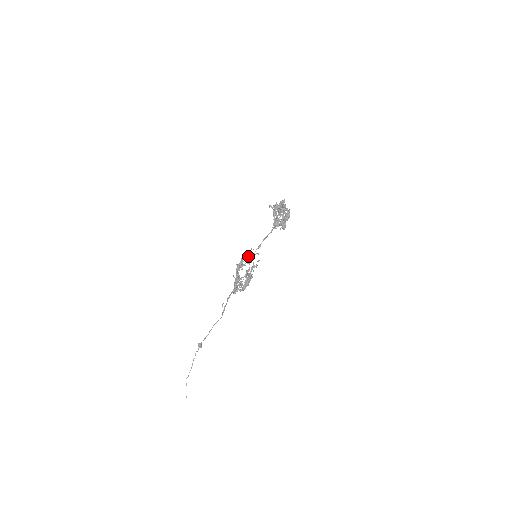
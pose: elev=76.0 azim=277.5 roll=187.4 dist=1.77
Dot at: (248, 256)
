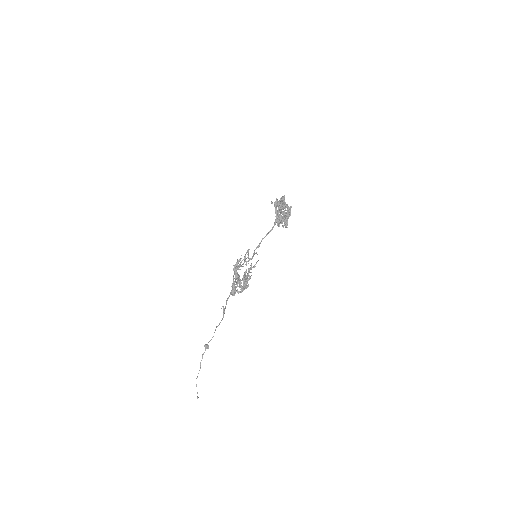
Dot at: (248, 256)
